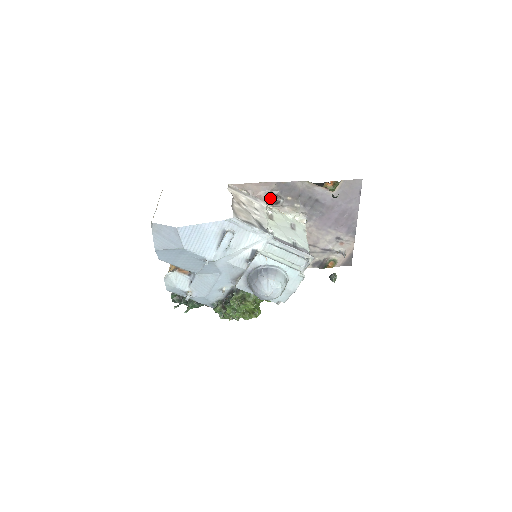
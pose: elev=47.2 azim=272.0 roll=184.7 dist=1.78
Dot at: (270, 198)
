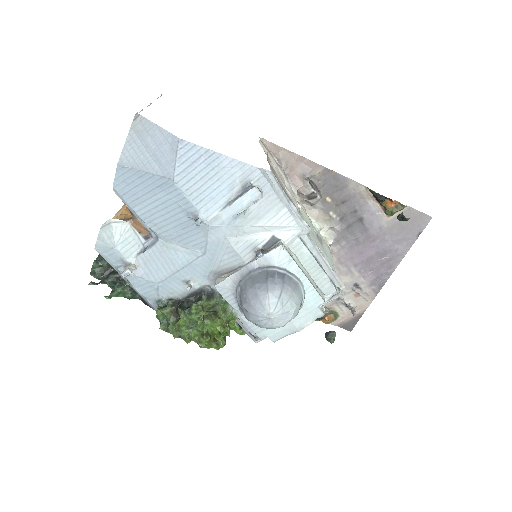
Dot at: (307, 185)
